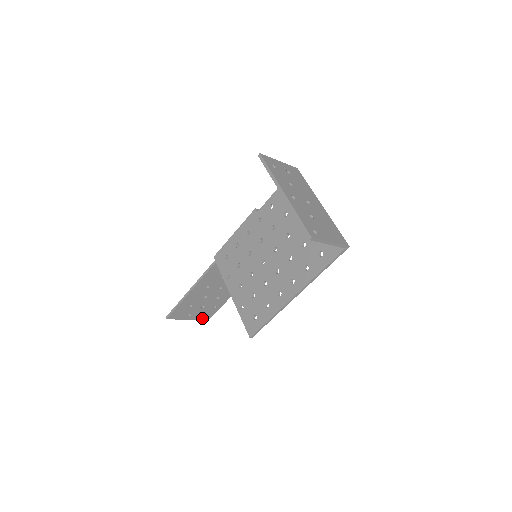
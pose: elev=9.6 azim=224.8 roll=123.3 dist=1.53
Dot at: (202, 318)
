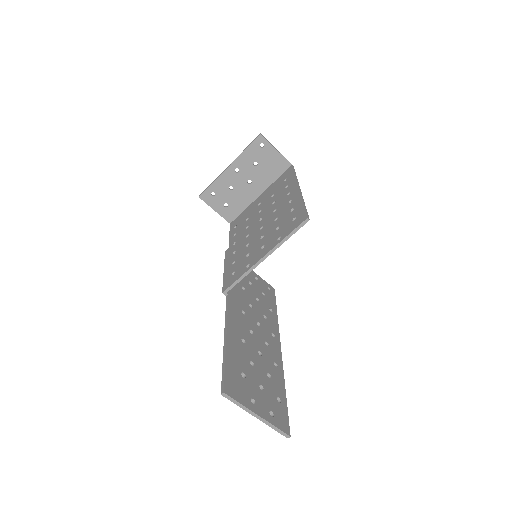
Dot at: (277, 425)
